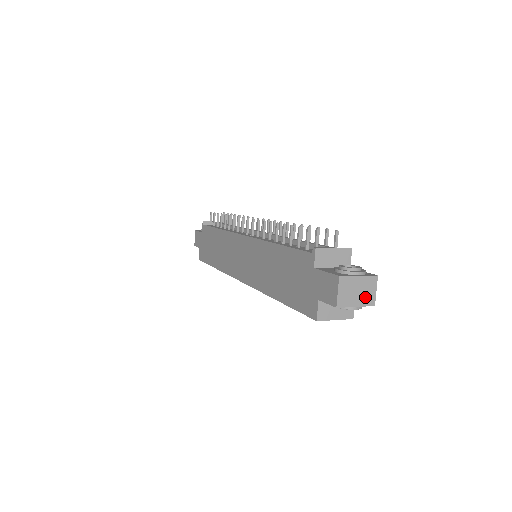
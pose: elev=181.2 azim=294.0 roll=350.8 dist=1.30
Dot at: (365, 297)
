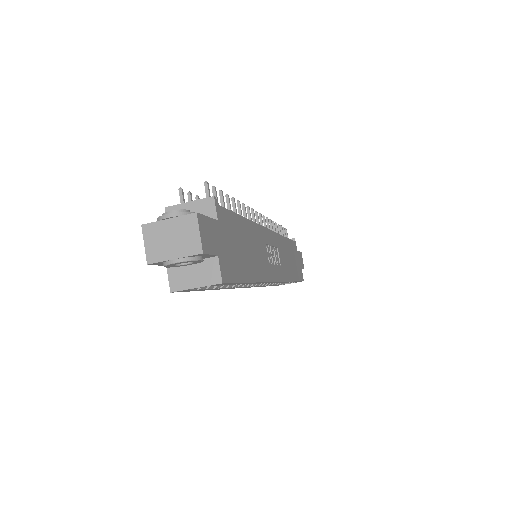
Dot at: (185, 244)
